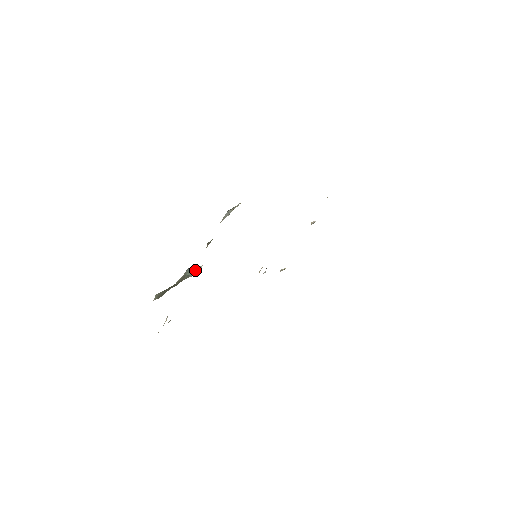
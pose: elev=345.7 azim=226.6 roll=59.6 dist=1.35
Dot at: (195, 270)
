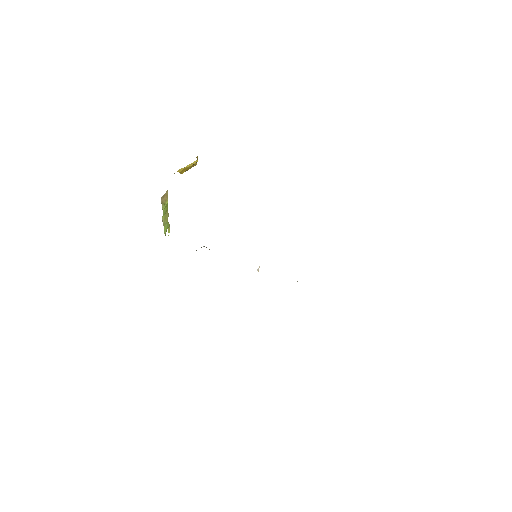
Dot at: occluded
